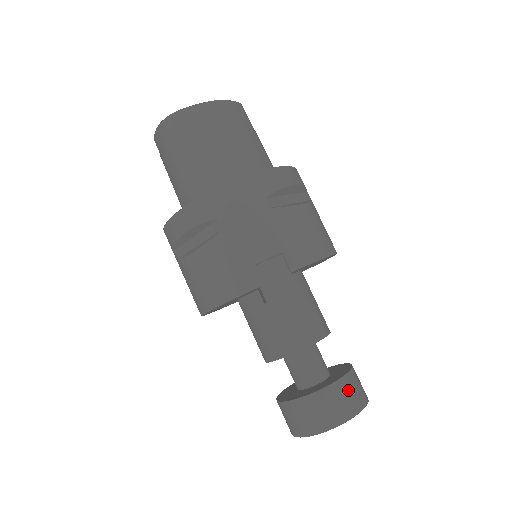
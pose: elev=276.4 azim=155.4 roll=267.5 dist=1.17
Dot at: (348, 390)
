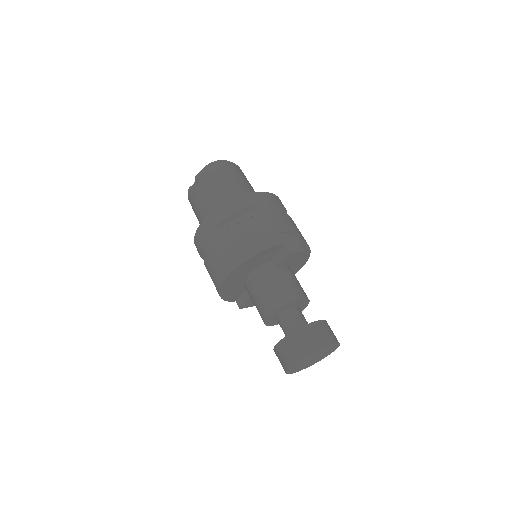
Dot at: (330, 328)
